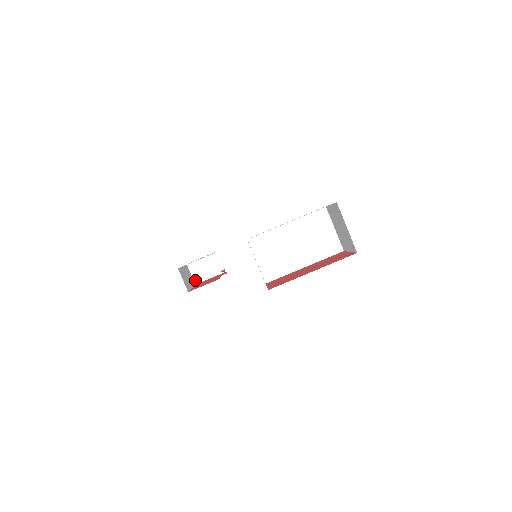
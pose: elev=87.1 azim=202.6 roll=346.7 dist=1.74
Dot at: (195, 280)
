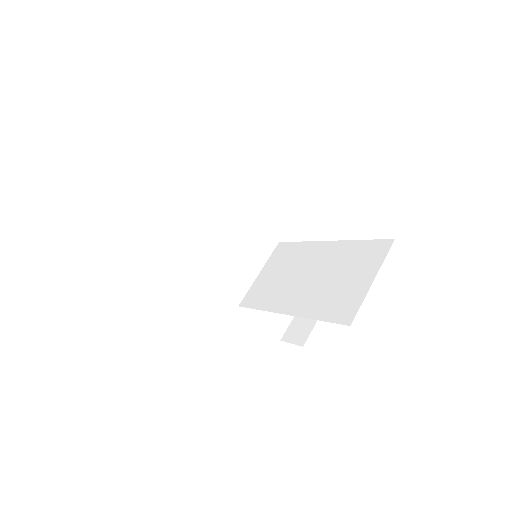
Dot at: occluded
